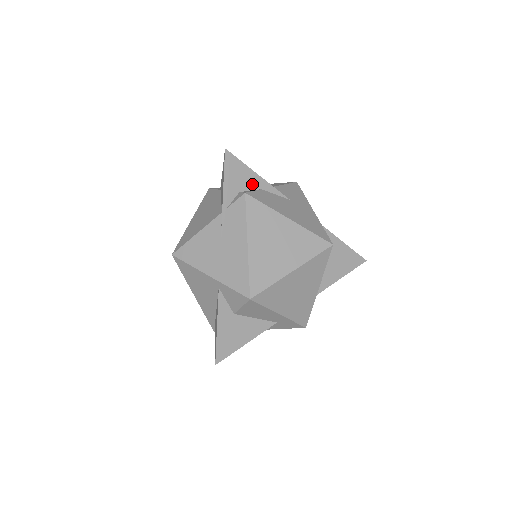
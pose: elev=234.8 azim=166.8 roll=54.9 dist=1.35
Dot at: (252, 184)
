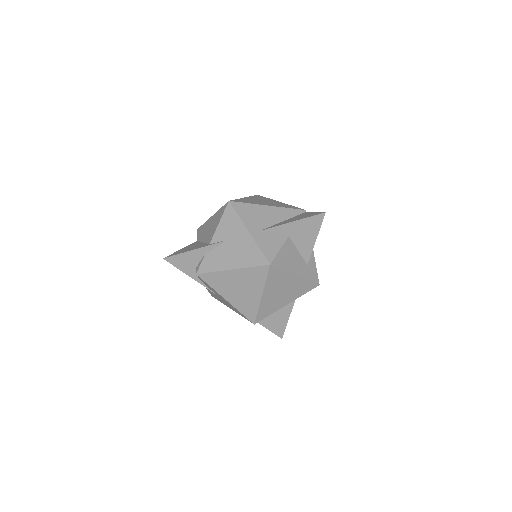
Dot at: (197, 257)
